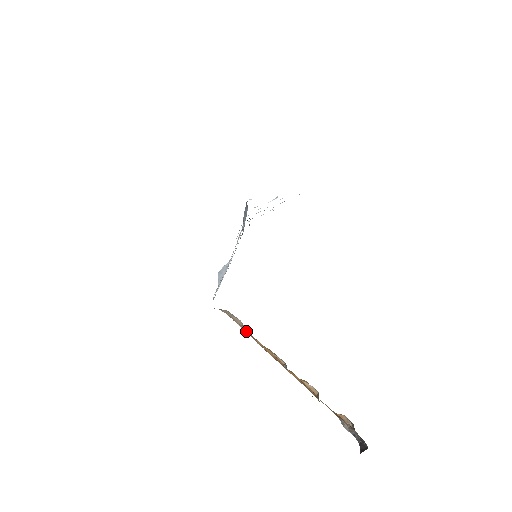
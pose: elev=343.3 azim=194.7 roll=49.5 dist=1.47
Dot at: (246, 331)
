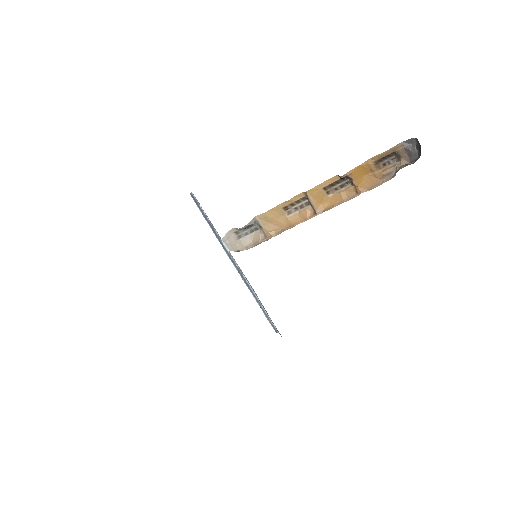
Dot at: (267, 233)
